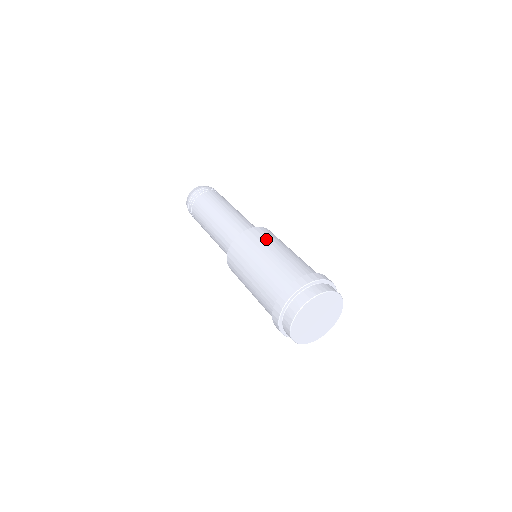
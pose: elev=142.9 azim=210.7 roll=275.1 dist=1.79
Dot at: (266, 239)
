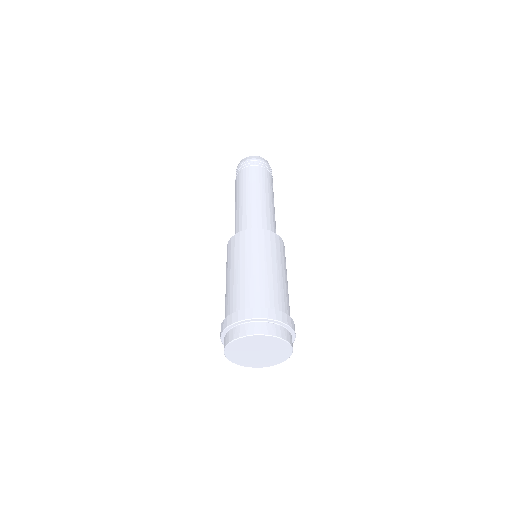
Dot at: (258, 248)
